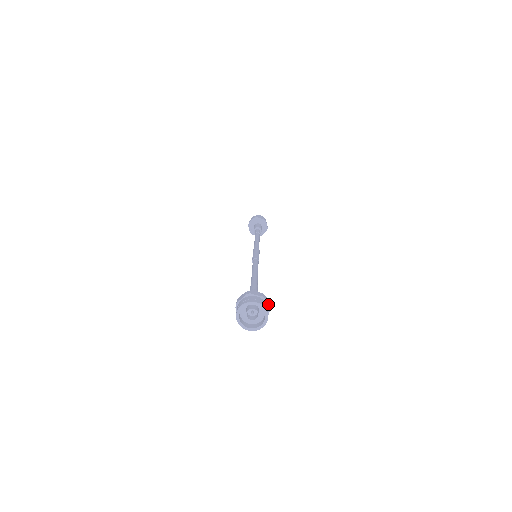
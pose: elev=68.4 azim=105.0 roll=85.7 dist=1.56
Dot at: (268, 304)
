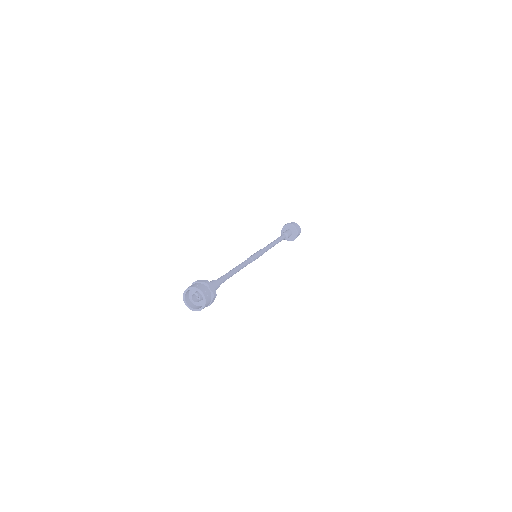
Dot at: (213, 288)
